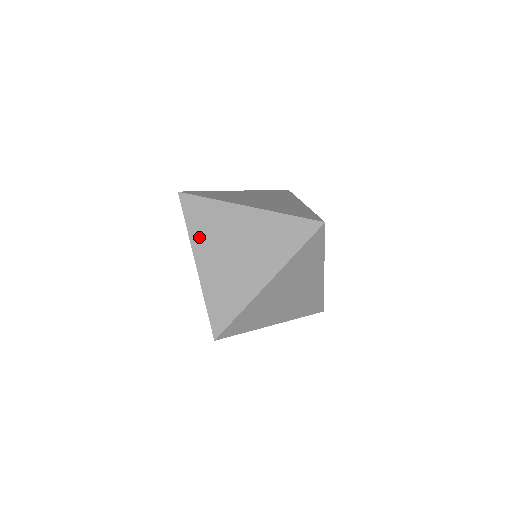
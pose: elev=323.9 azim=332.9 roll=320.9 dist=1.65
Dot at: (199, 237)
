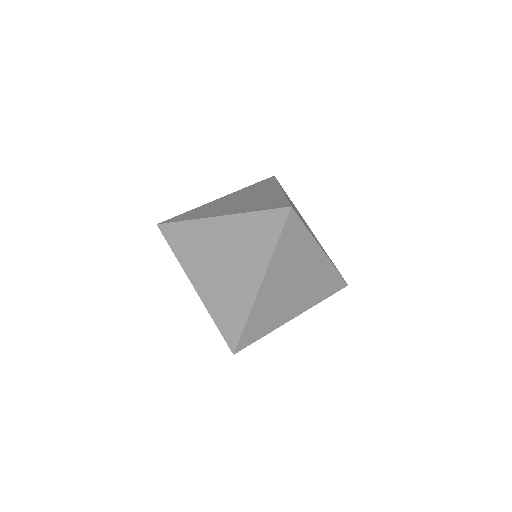
Dot at: (188, 261)
